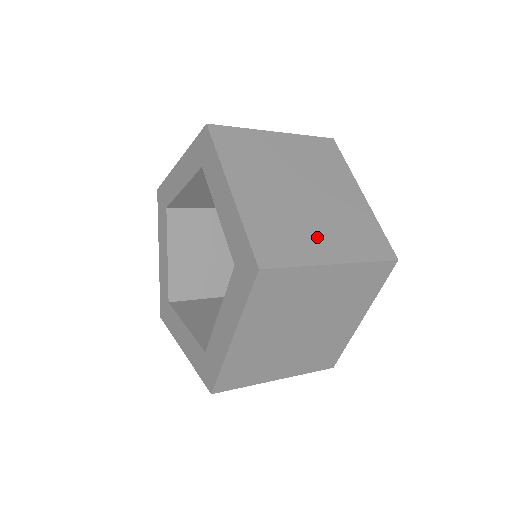
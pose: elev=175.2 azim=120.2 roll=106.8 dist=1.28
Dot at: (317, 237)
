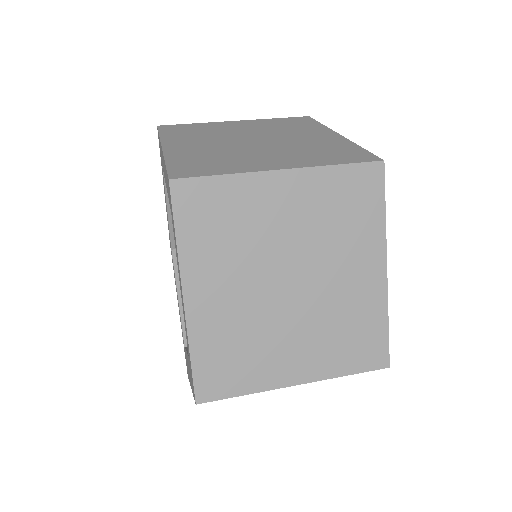
Dot at: (286, 351)
